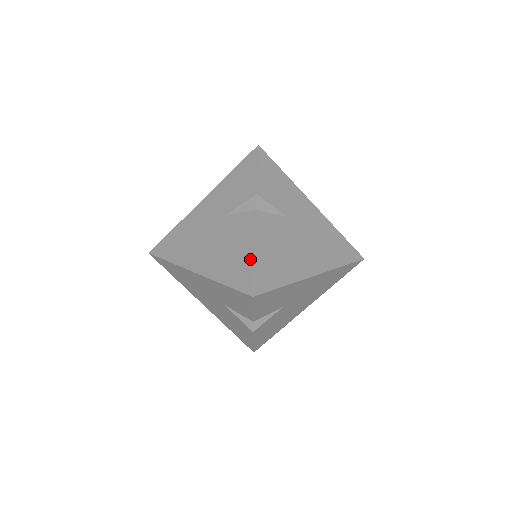
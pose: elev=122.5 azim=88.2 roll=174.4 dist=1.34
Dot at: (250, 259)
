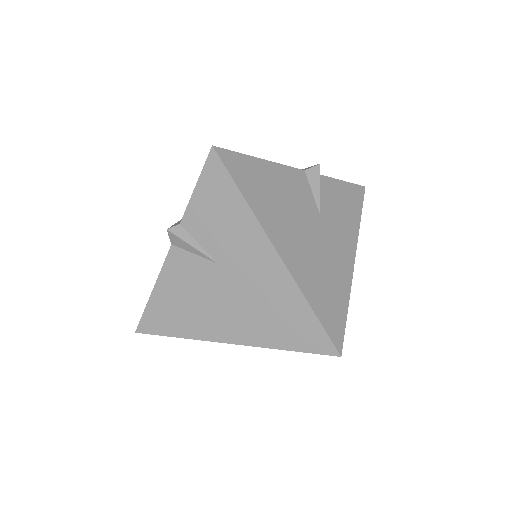
Dot at: (150, 295)
